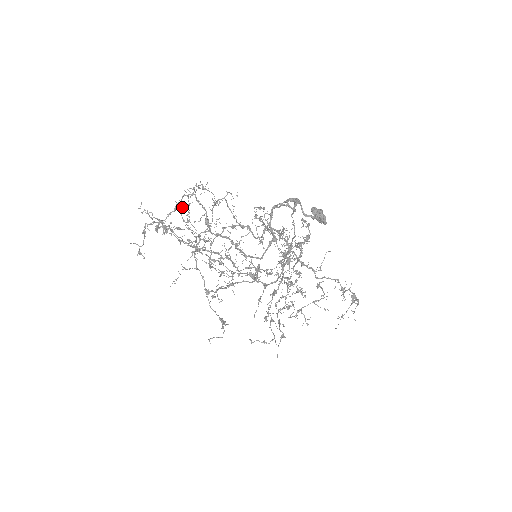
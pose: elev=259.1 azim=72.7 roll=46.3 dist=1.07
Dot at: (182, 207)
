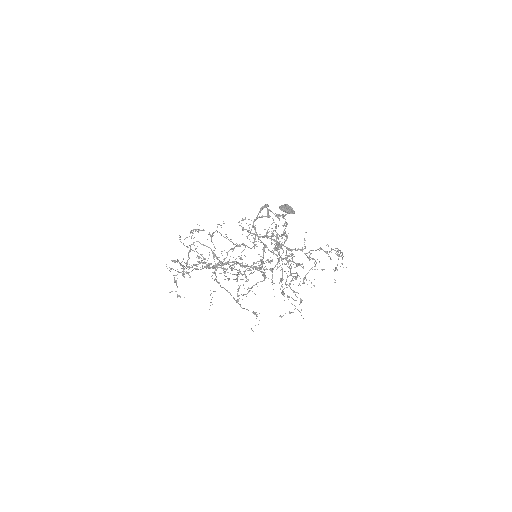
Dot at: (180, 237)
